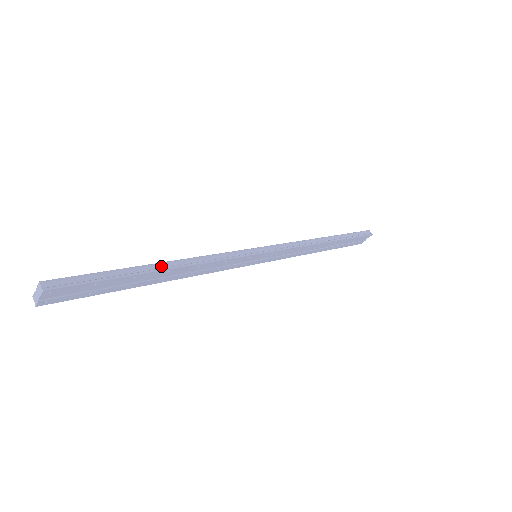
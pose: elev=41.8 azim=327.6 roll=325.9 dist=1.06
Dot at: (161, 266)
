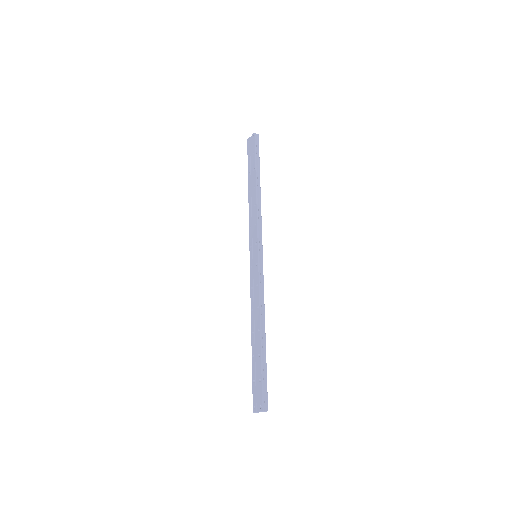
Dot at: (262, 335)
